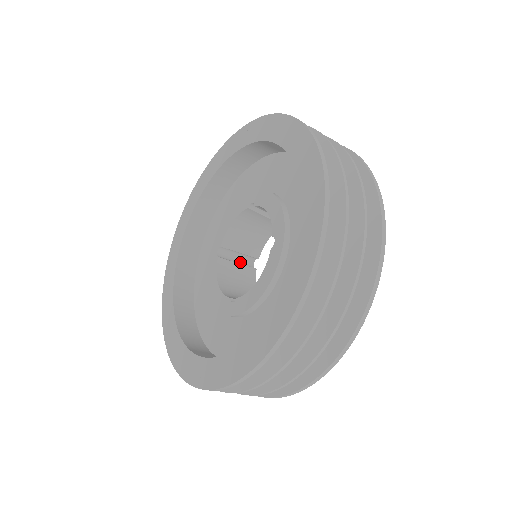
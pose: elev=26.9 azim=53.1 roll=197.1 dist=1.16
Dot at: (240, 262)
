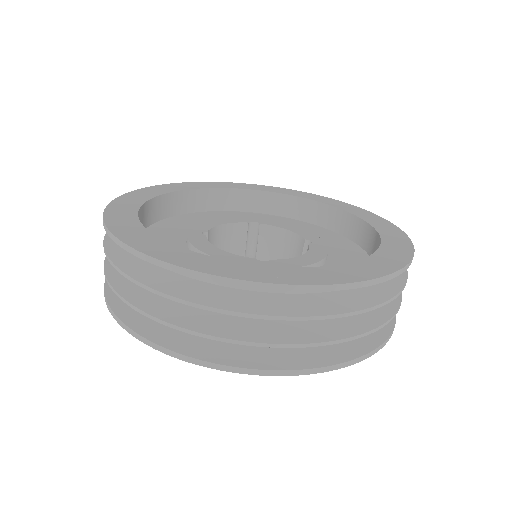
Dot at: occluded
